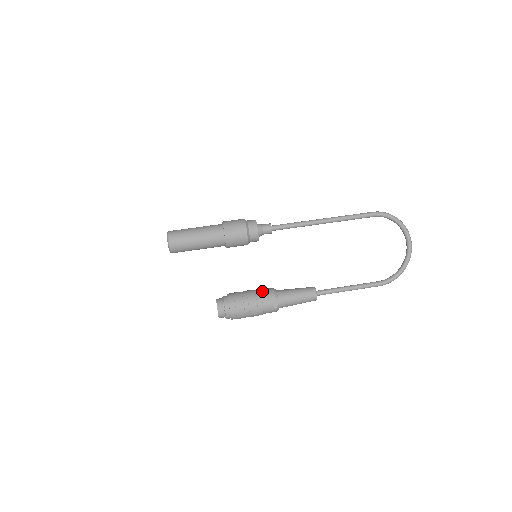
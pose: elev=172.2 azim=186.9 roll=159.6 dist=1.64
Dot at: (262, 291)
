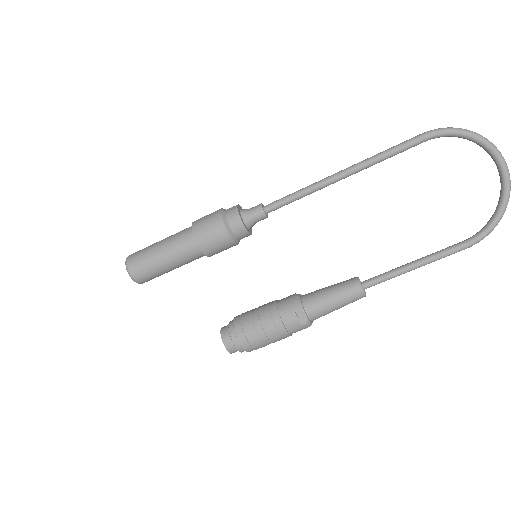
Dot at: (279, 303)
